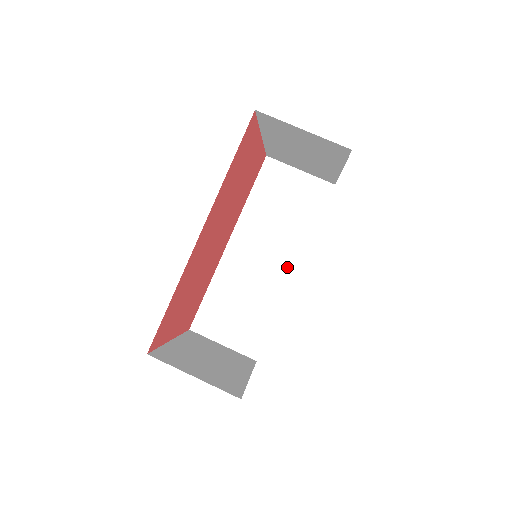
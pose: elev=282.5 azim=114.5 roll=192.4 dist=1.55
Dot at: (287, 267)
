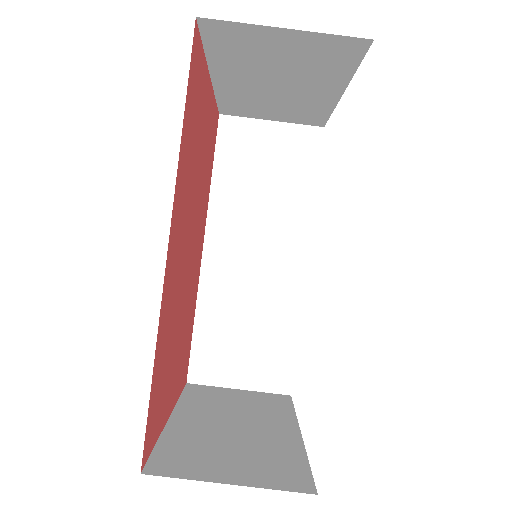
Dot at: (293, 257)
